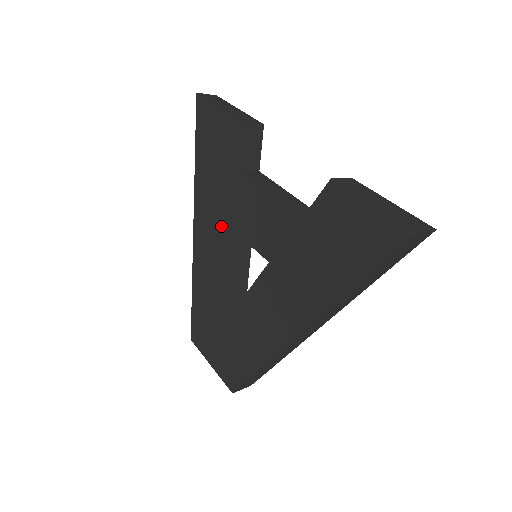
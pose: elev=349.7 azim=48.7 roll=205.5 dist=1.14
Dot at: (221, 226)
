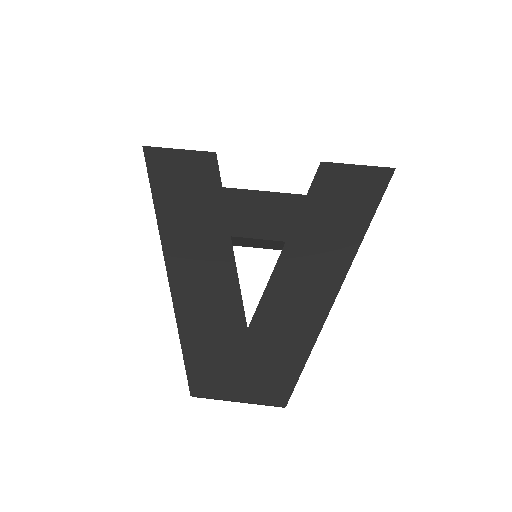
Dot at: (211, 240)
